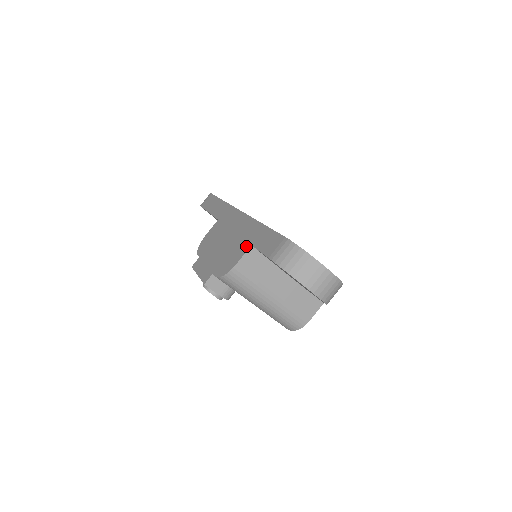
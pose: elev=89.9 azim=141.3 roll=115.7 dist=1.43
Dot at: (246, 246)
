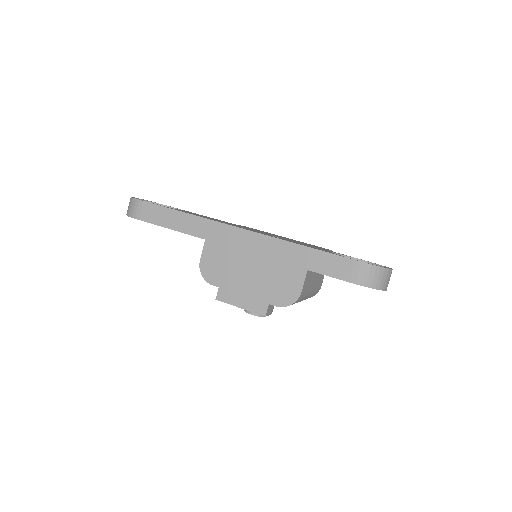
Dot at: (300, 272)
